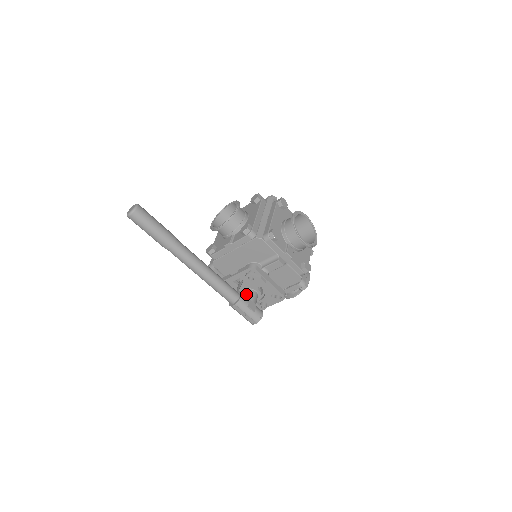
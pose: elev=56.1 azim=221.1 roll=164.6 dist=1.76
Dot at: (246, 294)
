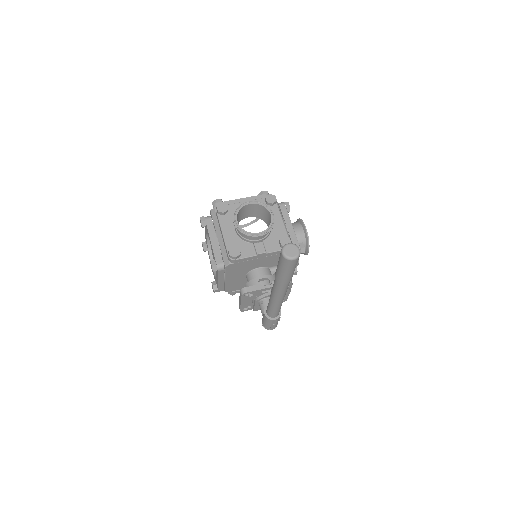
Dot at: occluded
